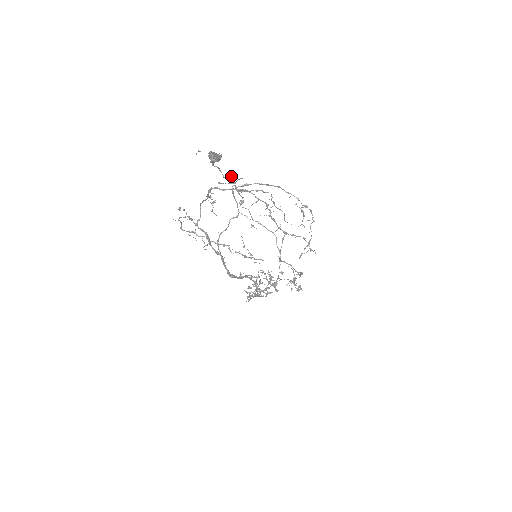
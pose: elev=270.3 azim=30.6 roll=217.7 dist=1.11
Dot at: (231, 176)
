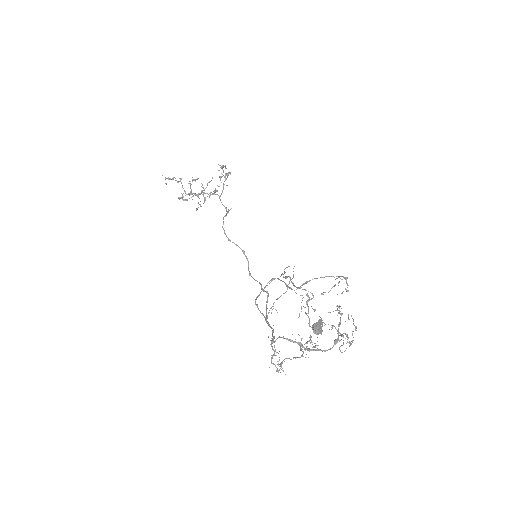
Dot at: (307, 302)
